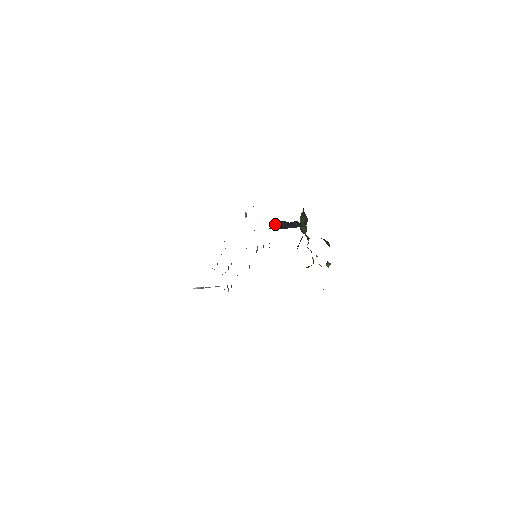
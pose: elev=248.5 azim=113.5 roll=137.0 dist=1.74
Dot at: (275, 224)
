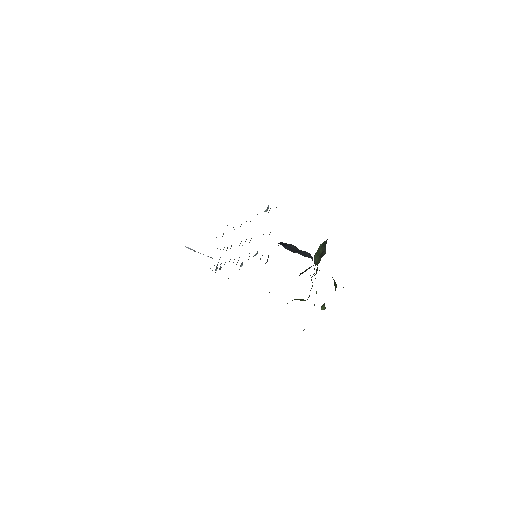
Dot at: (284, 243)
